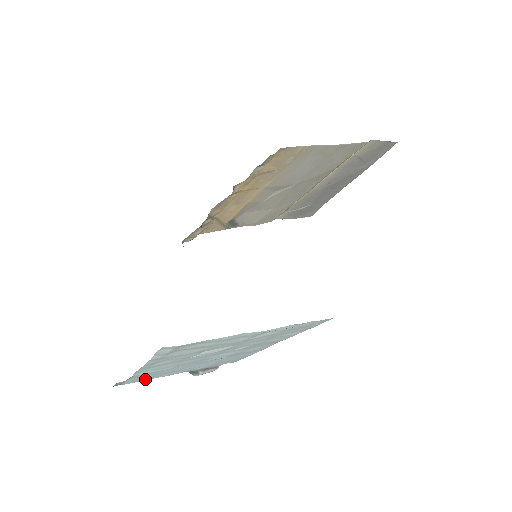
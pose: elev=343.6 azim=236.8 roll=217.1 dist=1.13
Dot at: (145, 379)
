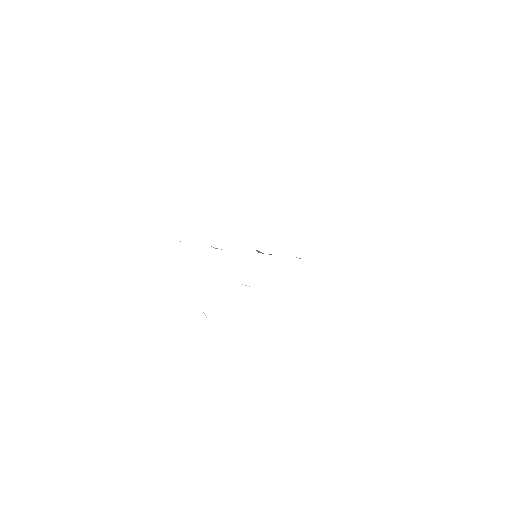
Dot at: occluded
